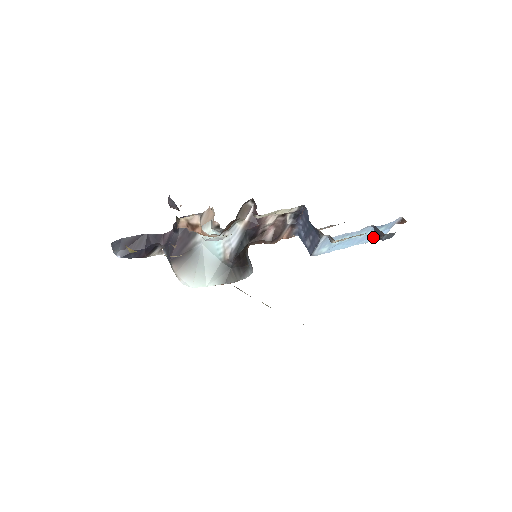
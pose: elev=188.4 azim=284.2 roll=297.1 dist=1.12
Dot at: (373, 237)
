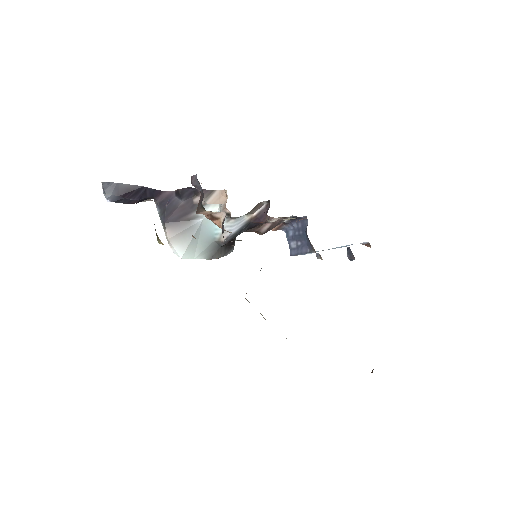
Dot at: (339, 247)
